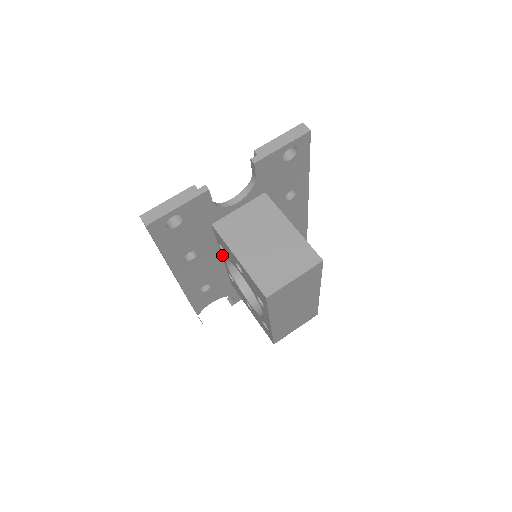
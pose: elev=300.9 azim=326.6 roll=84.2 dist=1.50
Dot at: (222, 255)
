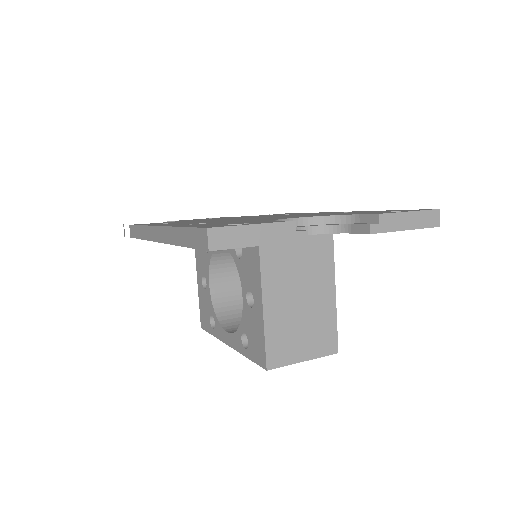
Dot at: occluded
